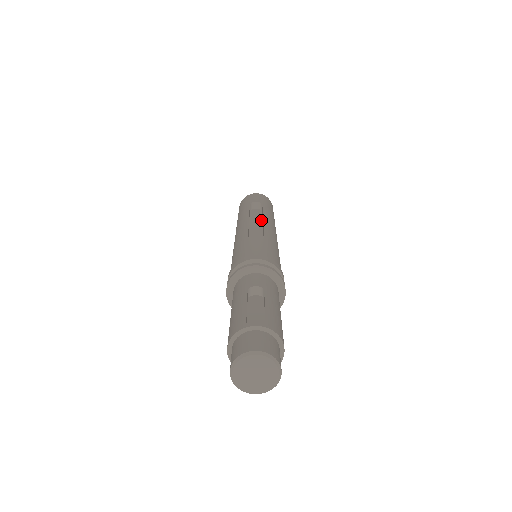
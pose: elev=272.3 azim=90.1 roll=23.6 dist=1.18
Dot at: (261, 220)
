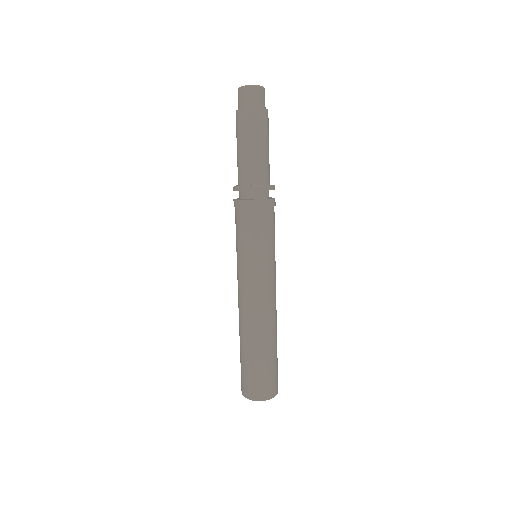
Dot at: occluded
